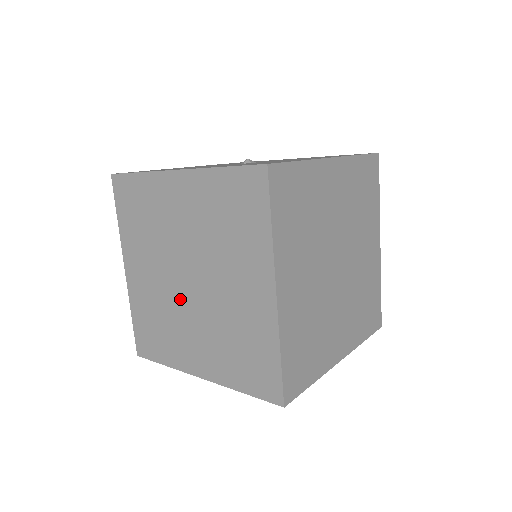
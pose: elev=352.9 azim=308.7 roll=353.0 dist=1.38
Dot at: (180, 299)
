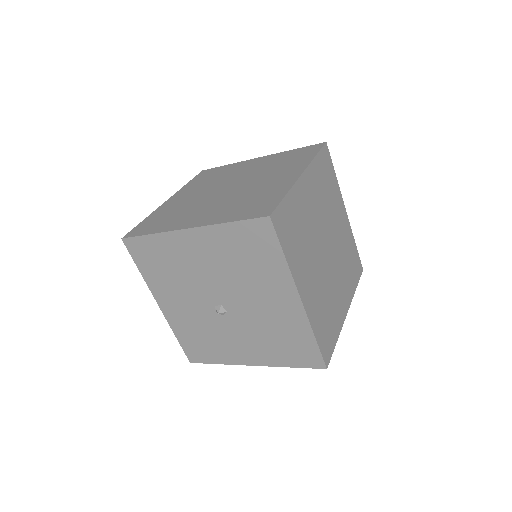
Dot at: (210, 198)
